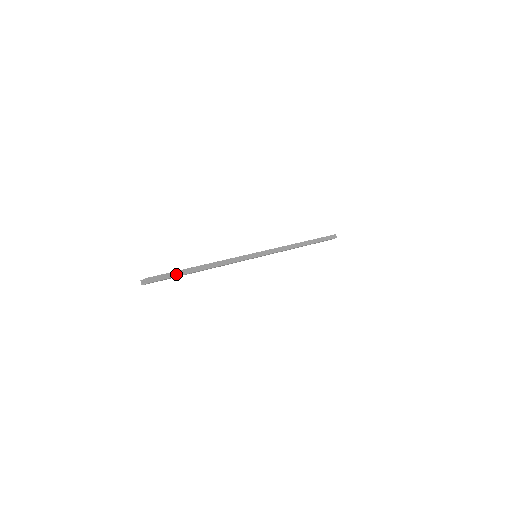
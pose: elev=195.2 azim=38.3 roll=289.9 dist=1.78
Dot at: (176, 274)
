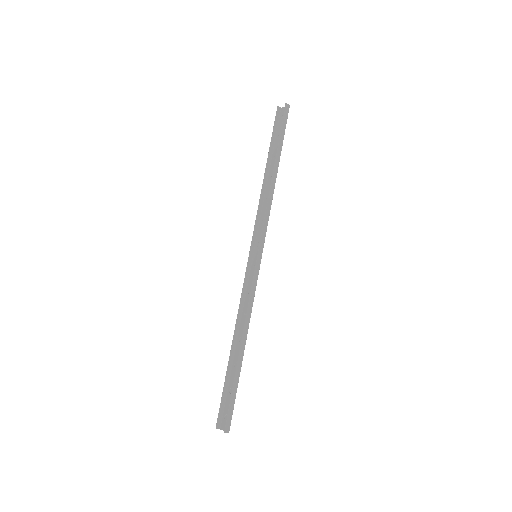
Dot at: (235, 390)
